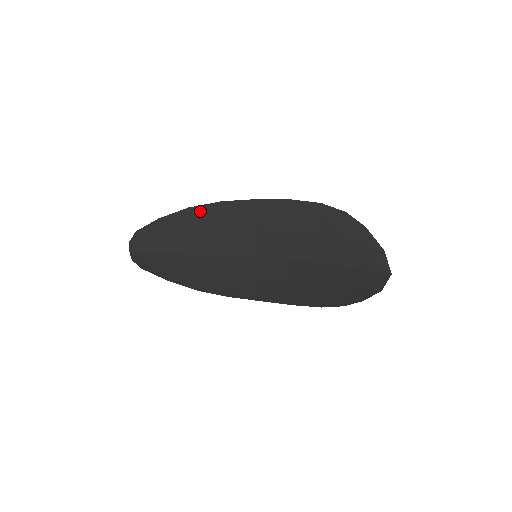
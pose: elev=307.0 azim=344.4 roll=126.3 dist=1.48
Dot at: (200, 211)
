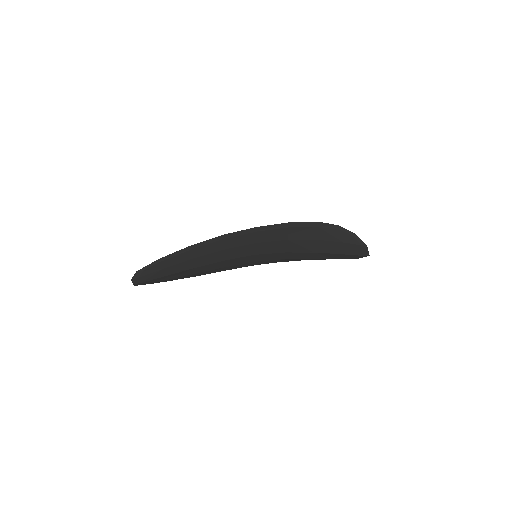
Dot at: (203, 245)
